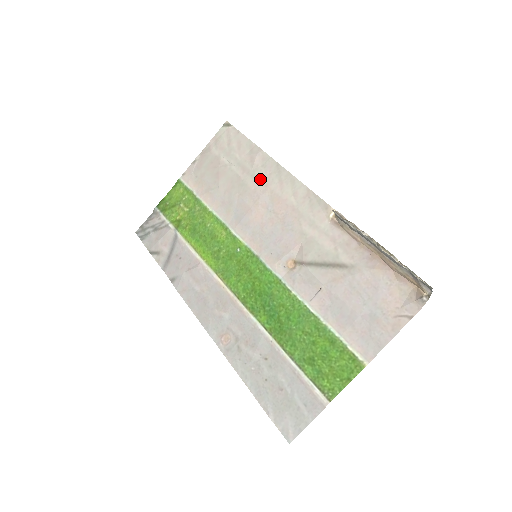
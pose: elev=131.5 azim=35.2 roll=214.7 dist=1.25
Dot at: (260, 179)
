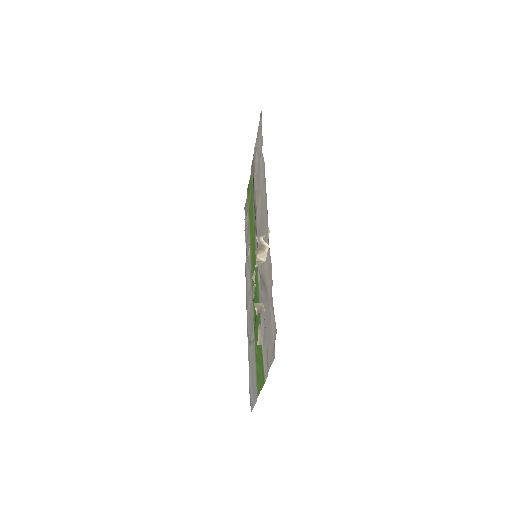
Dot at: (260, 182)
